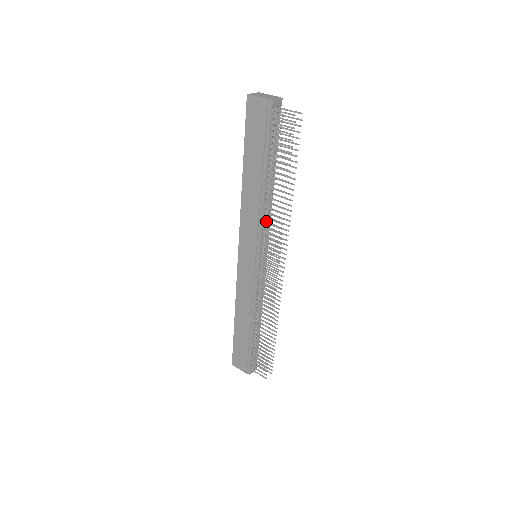
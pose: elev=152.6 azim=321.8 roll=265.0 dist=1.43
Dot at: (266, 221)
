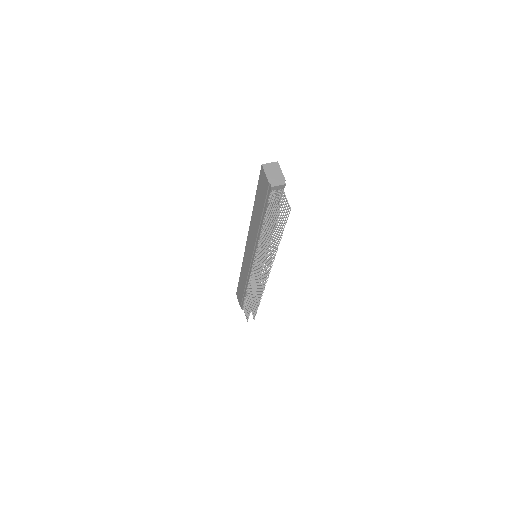
Dot at: occluded
